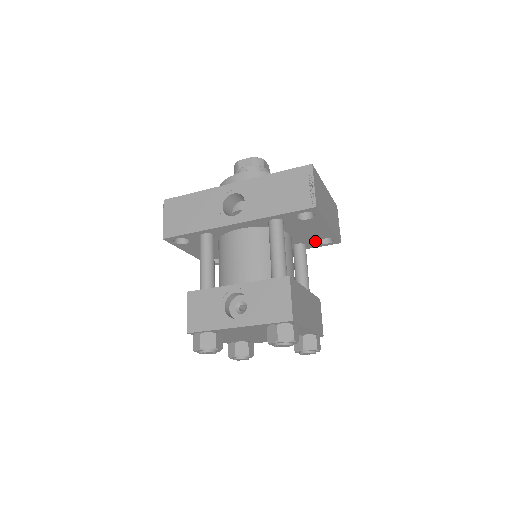
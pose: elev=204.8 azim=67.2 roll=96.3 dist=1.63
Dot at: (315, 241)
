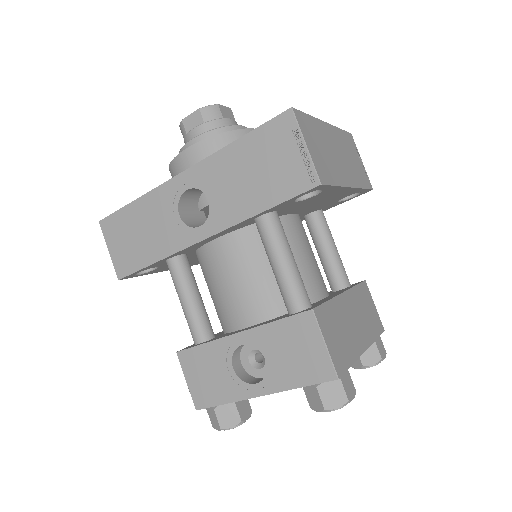
Dot at: (334, 202)
